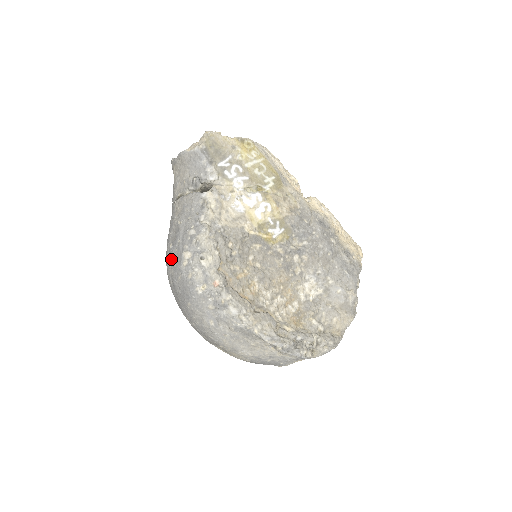
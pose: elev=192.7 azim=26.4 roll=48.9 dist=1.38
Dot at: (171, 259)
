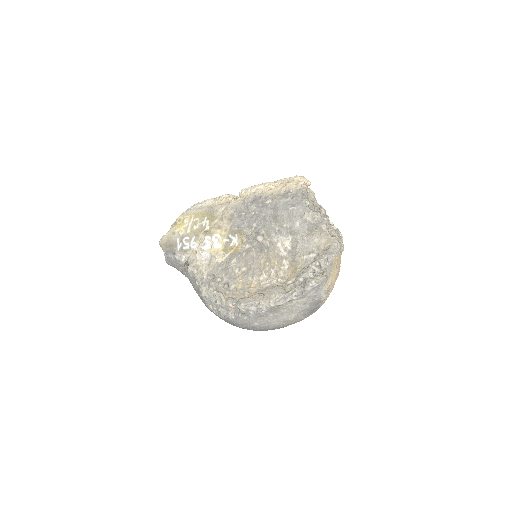
Dot at: occluded
